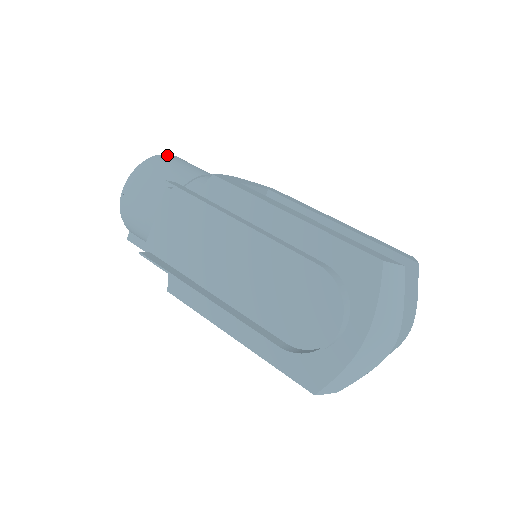
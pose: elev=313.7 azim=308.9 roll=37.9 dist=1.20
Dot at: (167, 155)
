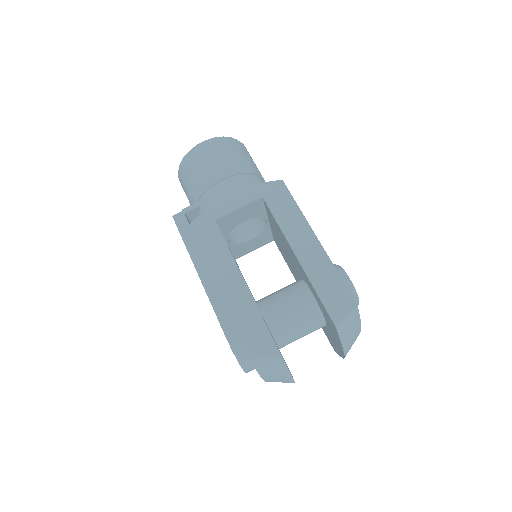
Dot at: (197, 150)
